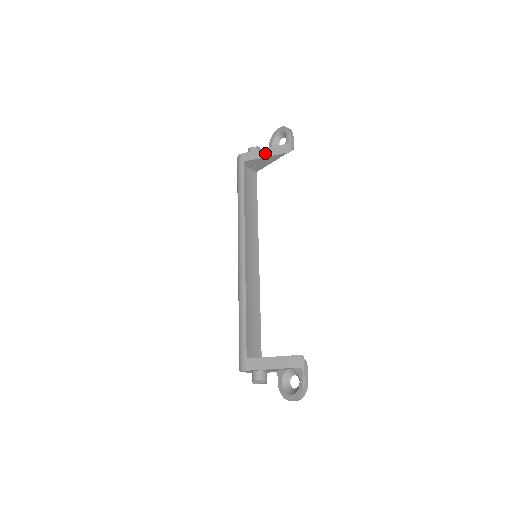
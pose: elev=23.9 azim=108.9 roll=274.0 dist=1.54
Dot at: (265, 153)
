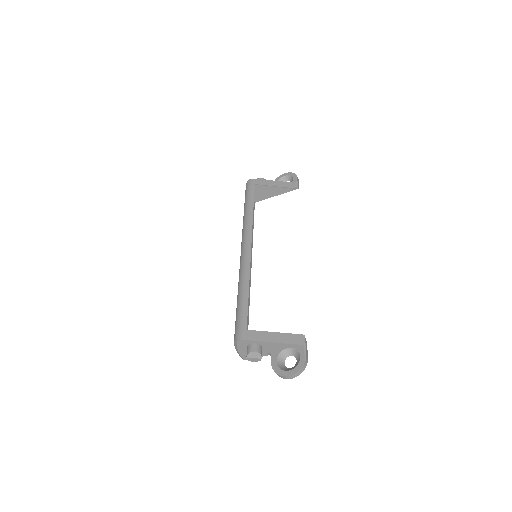
Dot at: (275, 183)
